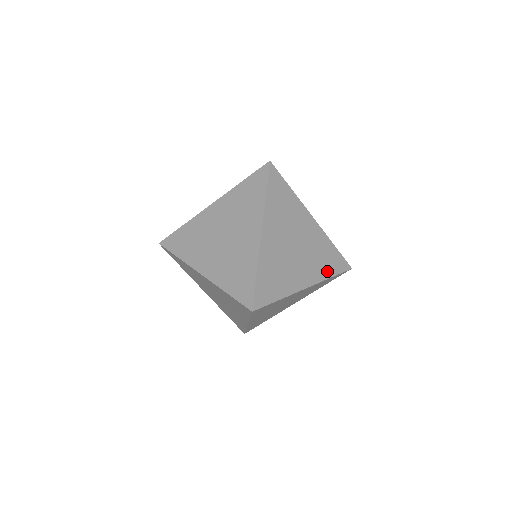
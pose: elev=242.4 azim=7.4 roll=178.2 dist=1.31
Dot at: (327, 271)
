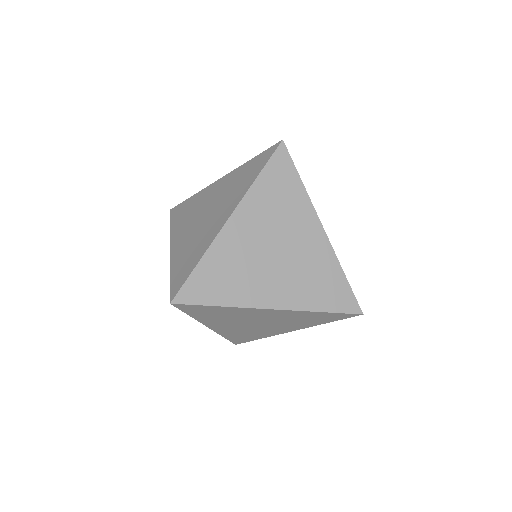
Dot at: (316, 301)
